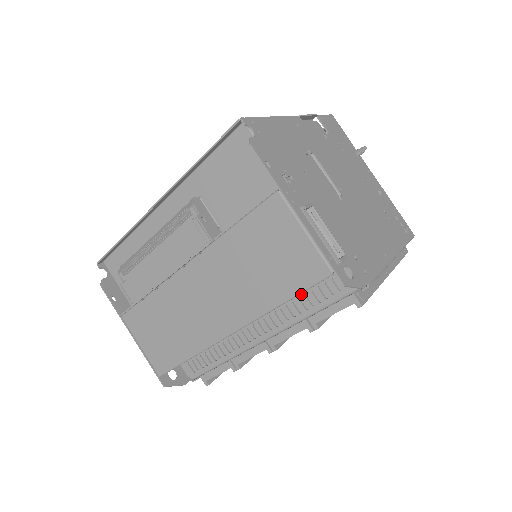
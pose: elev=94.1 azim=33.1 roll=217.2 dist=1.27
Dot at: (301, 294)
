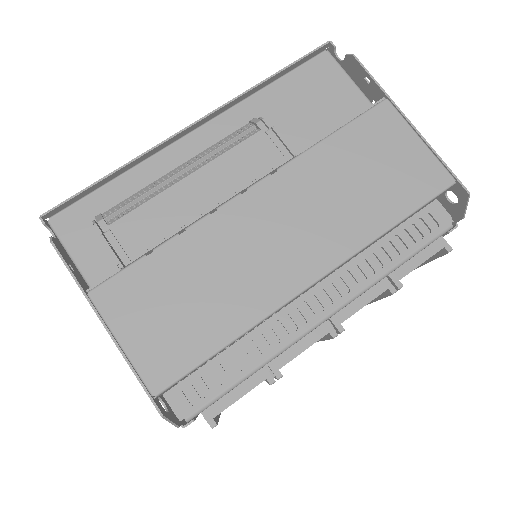
Dot at: (381, 243)
